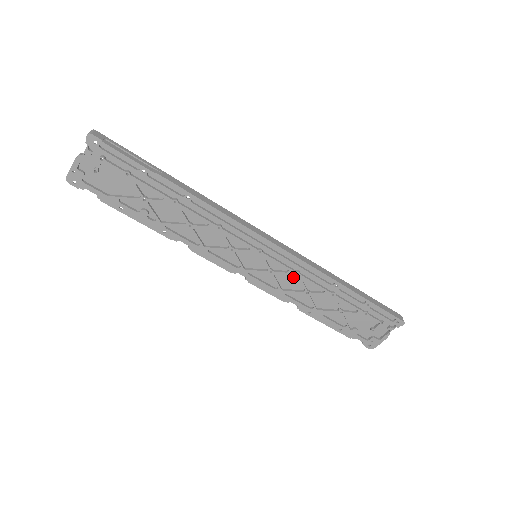
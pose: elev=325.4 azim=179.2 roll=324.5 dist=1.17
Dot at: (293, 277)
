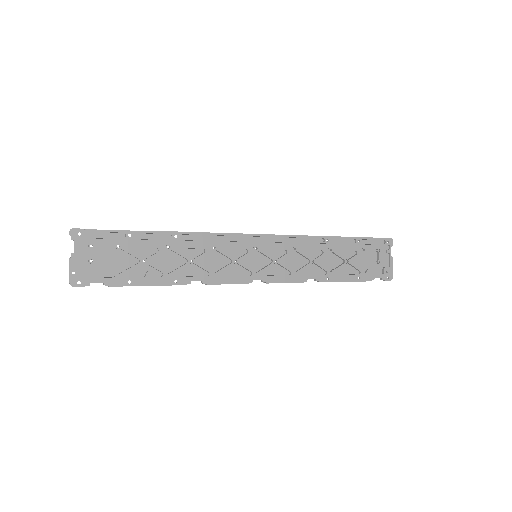
Dot at: (294, 256)
